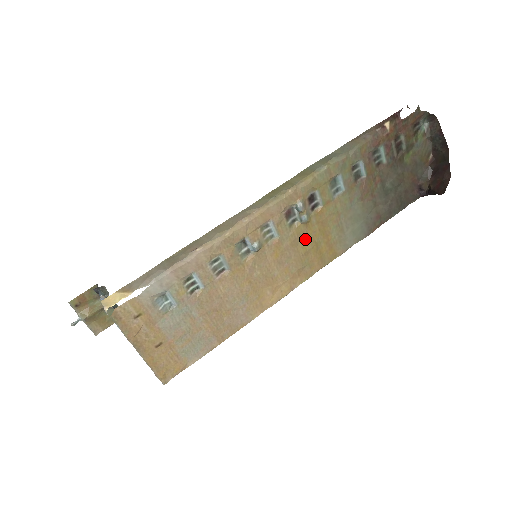
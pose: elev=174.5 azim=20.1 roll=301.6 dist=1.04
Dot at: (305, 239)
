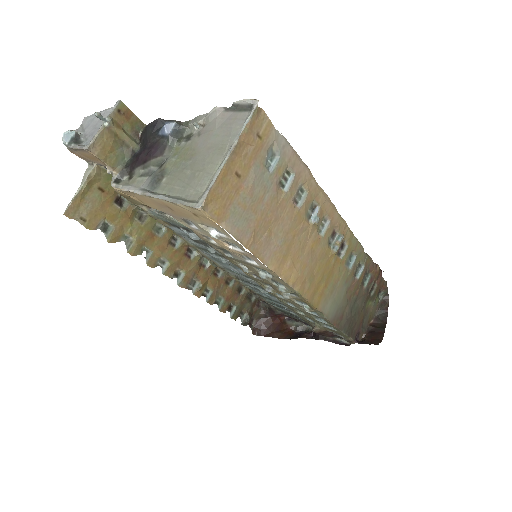
Dot at: (323, 264)
